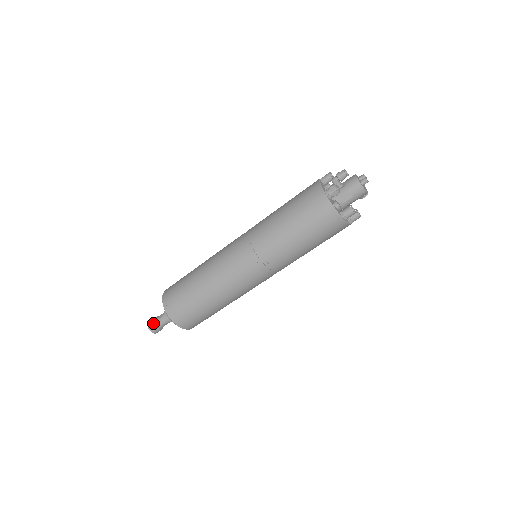
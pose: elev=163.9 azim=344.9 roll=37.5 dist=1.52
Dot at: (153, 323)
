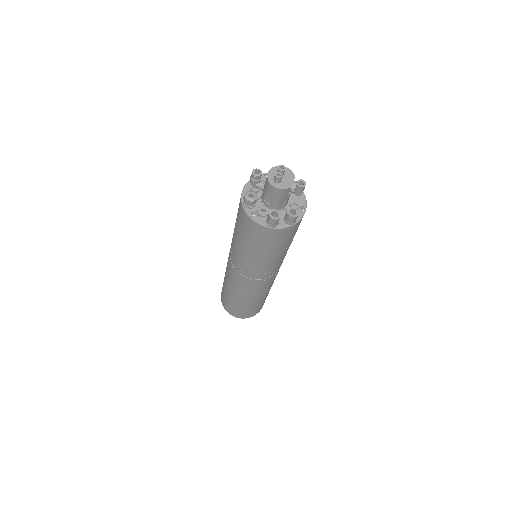
Dot at: occluded
